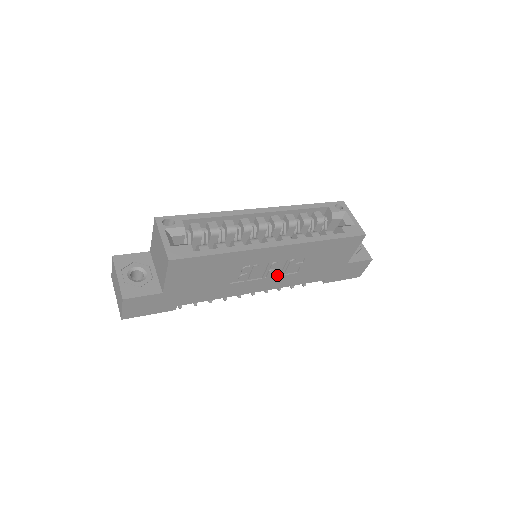
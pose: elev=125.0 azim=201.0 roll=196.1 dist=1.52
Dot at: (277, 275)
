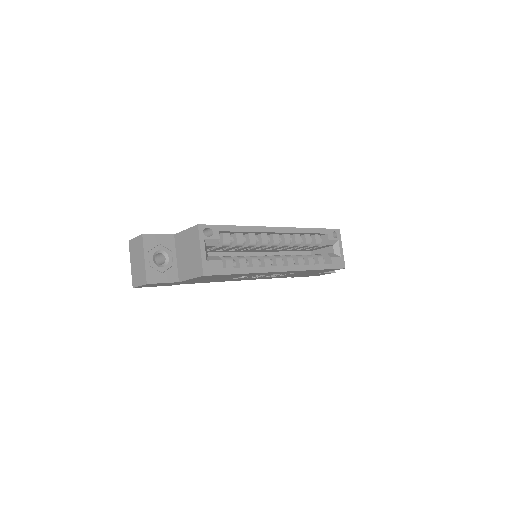
Dot at: (266, 276)
